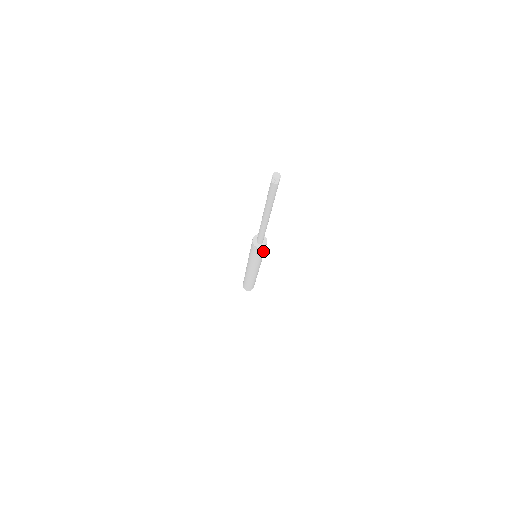
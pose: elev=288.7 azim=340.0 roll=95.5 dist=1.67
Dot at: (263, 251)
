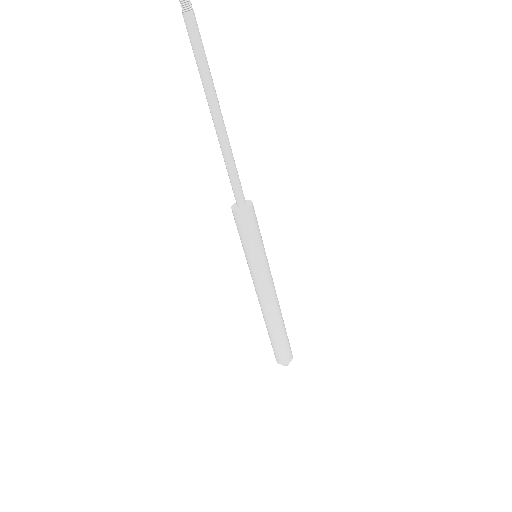
Dot at: (246, 229)
